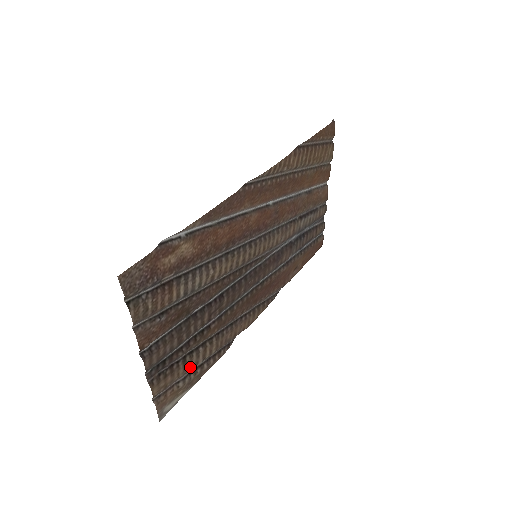
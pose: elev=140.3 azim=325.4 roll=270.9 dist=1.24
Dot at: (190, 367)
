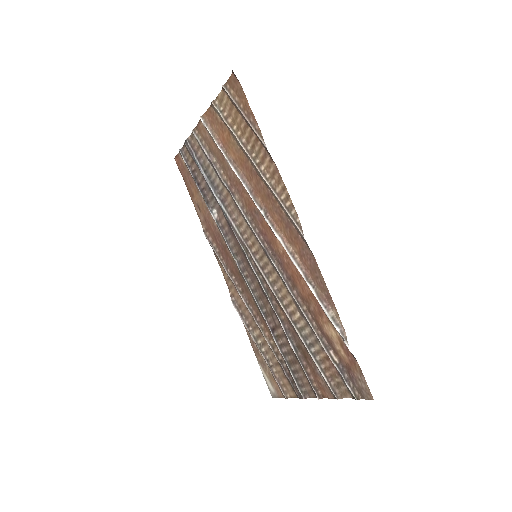
Dot at: (271, 359)
